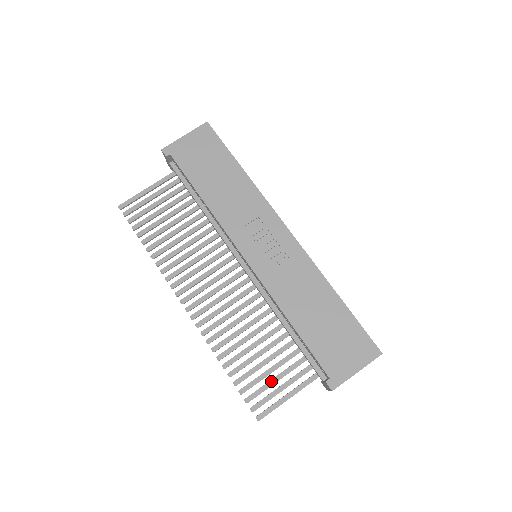
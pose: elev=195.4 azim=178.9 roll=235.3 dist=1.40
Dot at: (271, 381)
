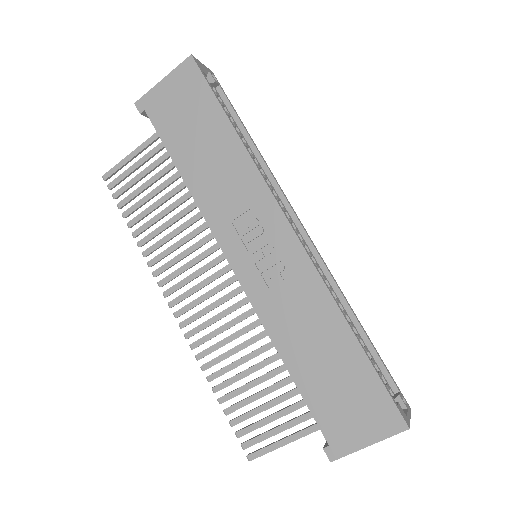
Dot at: (267, 419)
